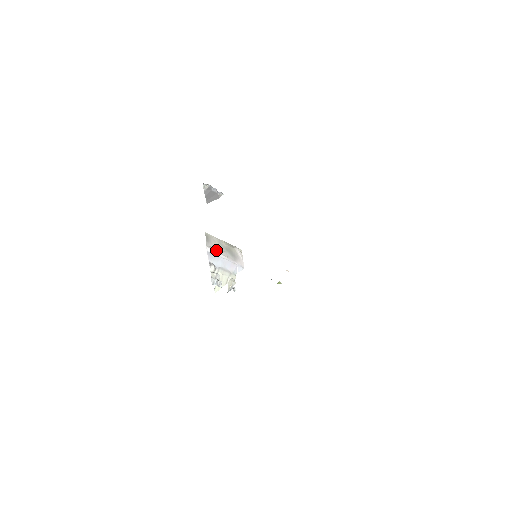
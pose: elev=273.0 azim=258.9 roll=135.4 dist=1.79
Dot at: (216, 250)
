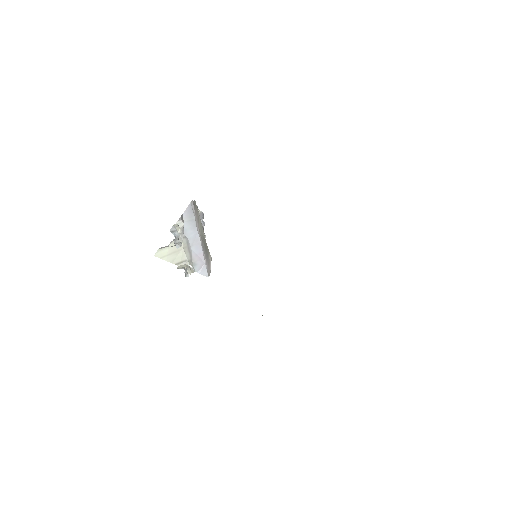
Dot at: occluded
